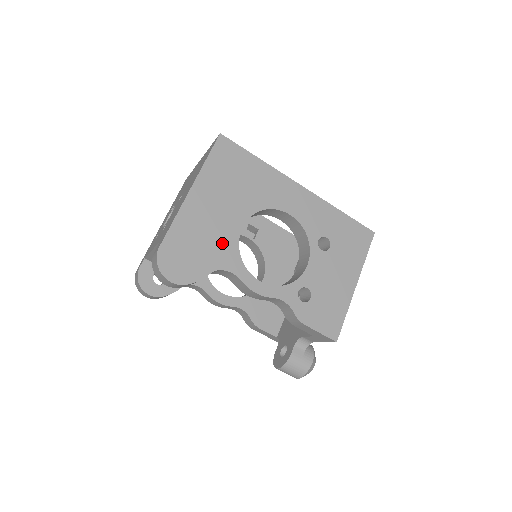
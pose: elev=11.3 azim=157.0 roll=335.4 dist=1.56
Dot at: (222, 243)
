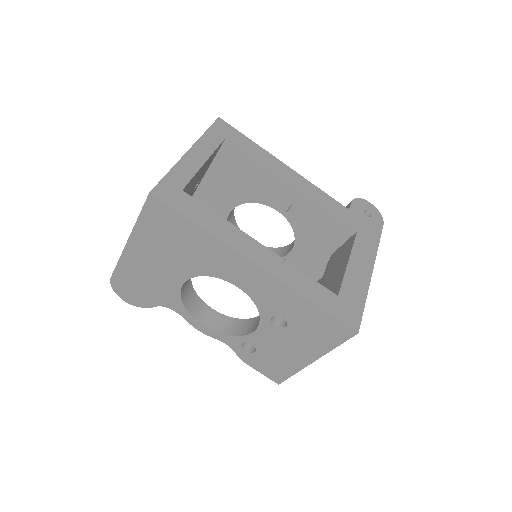
Dot at: (164, 290)
